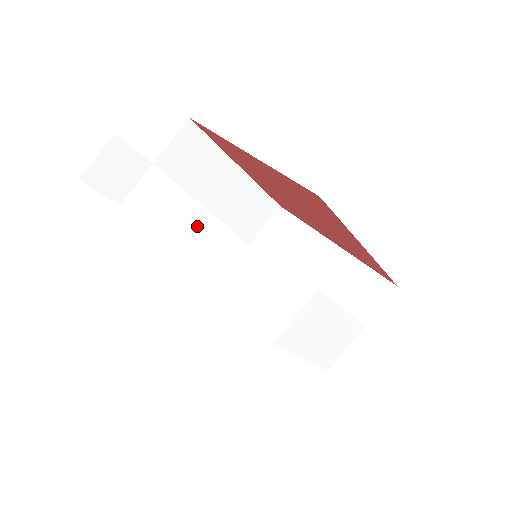
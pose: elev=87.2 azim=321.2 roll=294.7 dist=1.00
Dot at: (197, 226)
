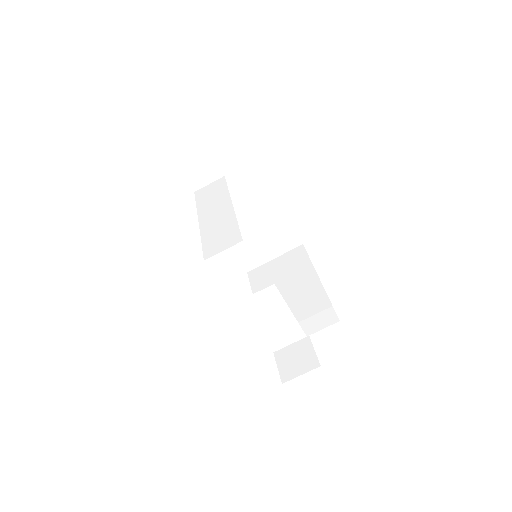
Dot at: (224, 217)
